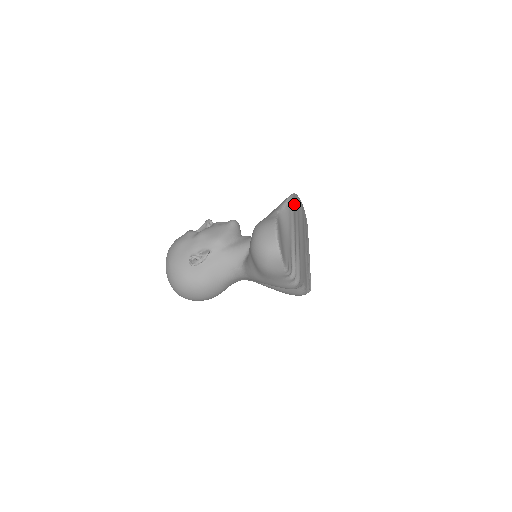
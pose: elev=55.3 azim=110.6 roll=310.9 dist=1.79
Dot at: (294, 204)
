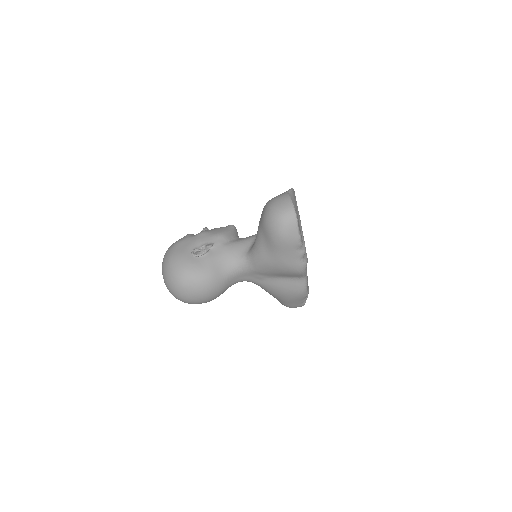
Dot at: occluded
